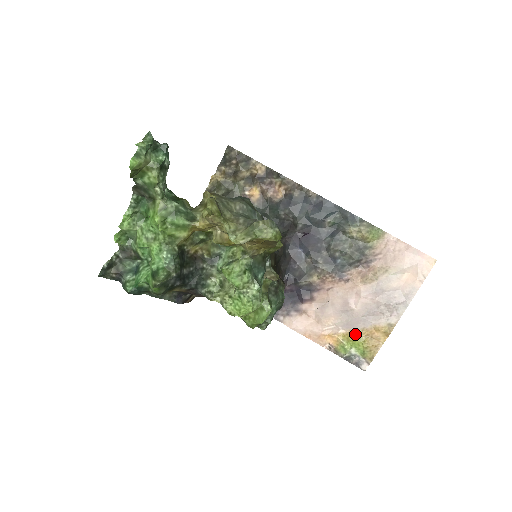
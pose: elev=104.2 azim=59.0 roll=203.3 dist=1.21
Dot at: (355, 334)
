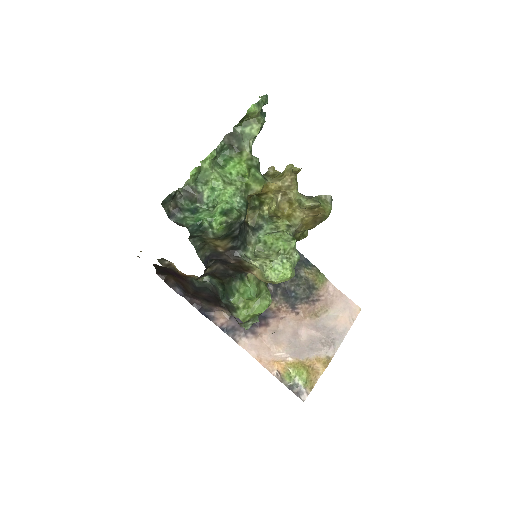
Dot at: (300, 363)
